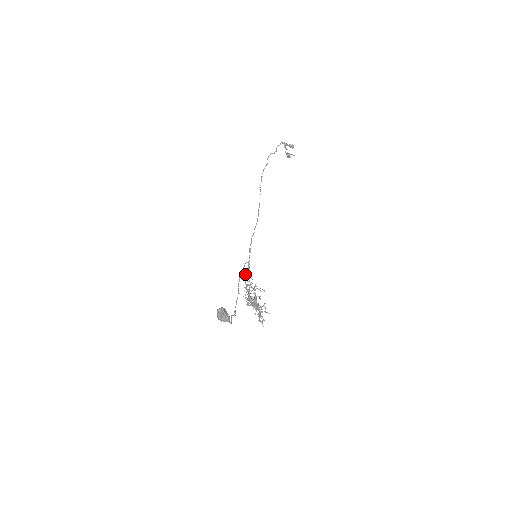
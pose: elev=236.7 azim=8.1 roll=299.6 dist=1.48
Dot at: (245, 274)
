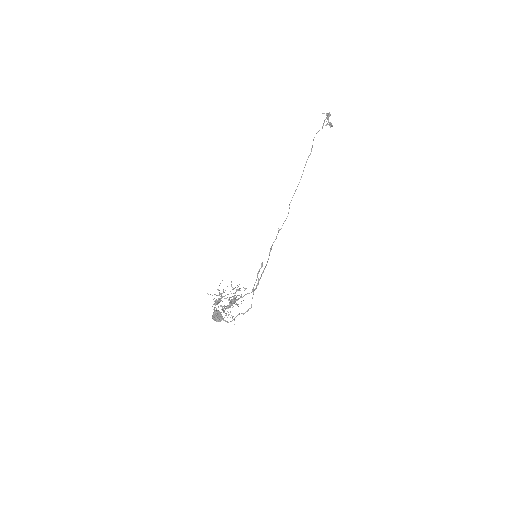
Dot at: occluded
